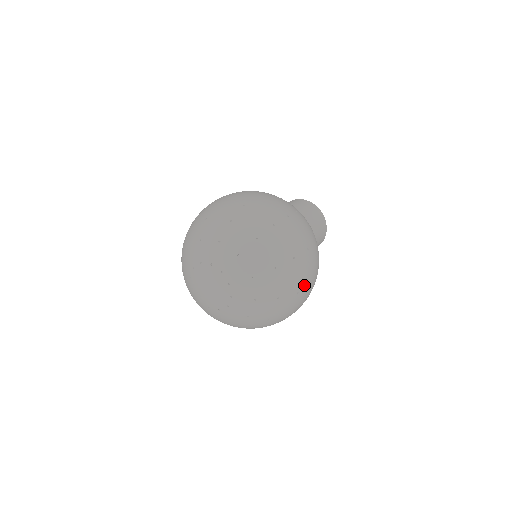
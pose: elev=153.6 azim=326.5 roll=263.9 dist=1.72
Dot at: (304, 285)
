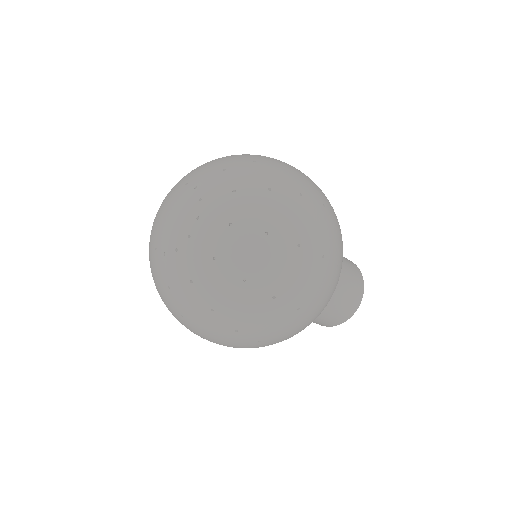
Dot at: (311, 242)
